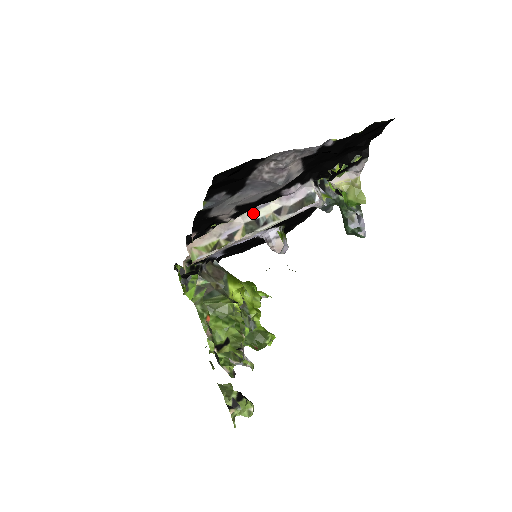
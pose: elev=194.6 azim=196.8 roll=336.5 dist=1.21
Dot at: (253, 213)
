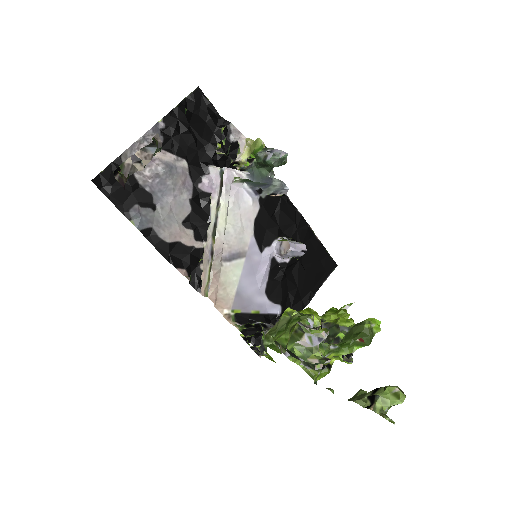
Dot at: (211, 225)
